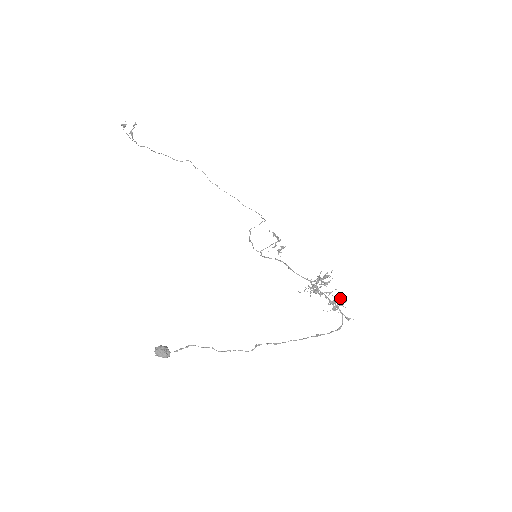
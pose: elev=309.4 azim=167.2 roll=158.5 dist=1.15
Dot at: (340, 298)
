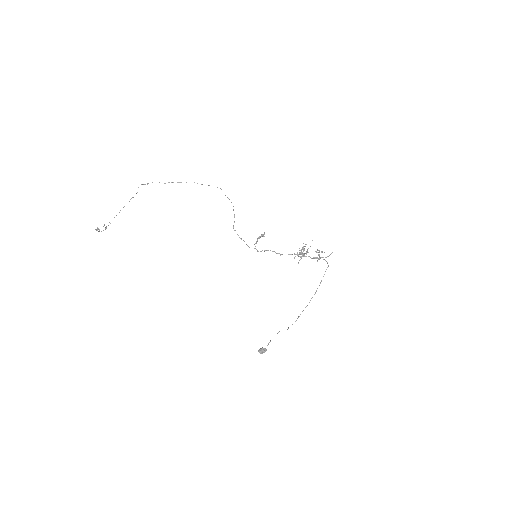
Dot at: (319, 252)
